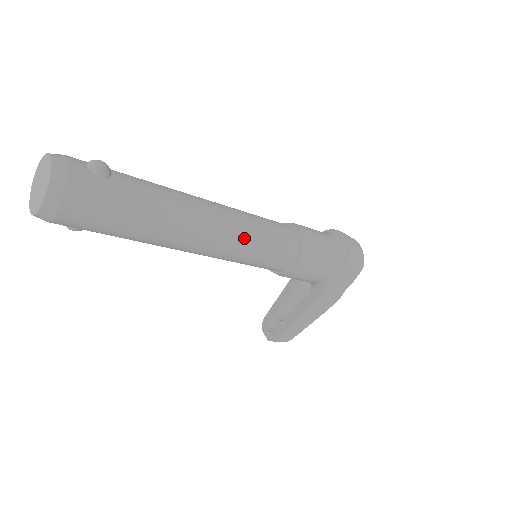
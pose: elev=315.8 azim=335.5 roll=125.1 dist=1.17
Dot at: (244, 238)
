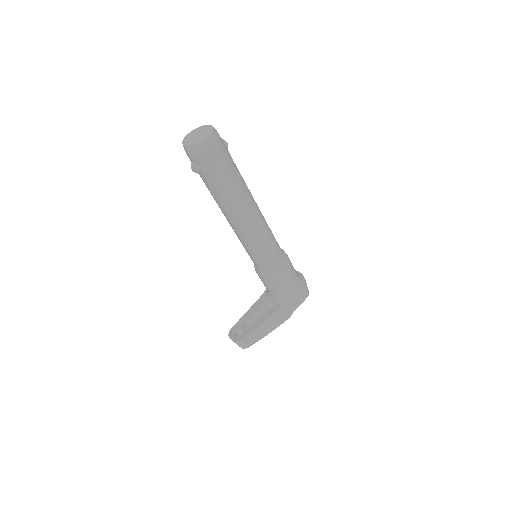
Dot at: (265, 227)
